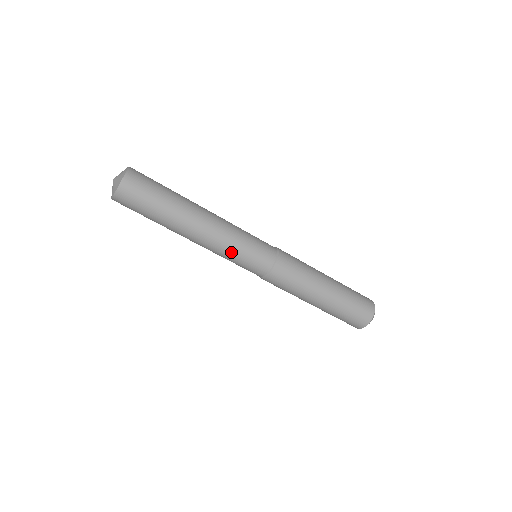
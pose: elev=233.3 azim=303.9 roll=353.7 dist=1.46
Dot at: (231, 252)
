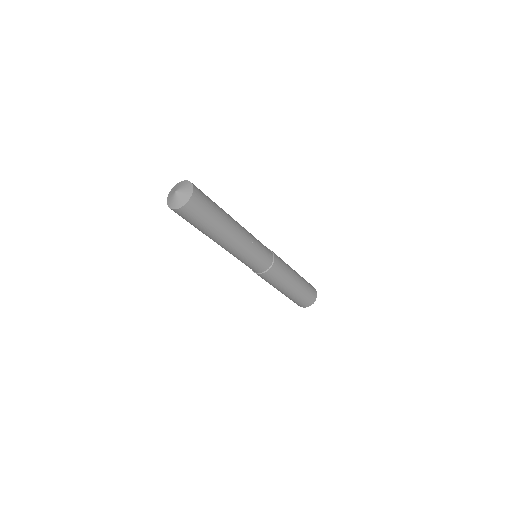
Dot at: (252, 252)
